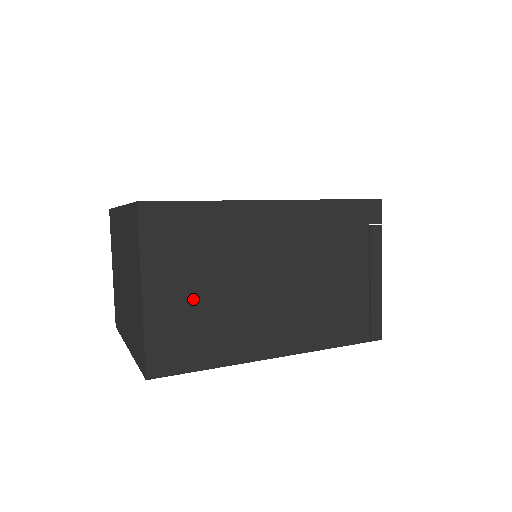
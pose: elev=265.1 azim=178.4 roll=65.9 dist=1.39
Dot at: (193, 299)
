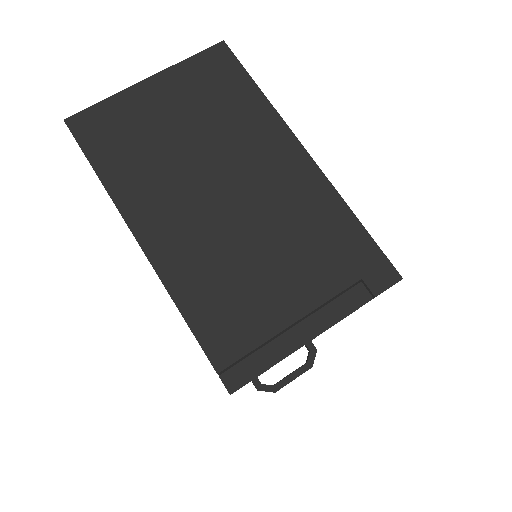
Dot at: (162, 123)
